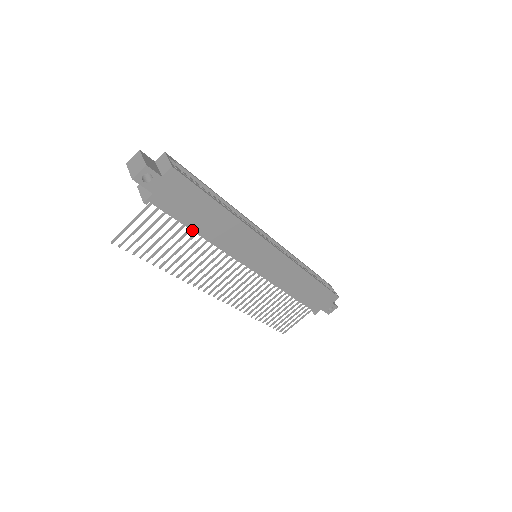
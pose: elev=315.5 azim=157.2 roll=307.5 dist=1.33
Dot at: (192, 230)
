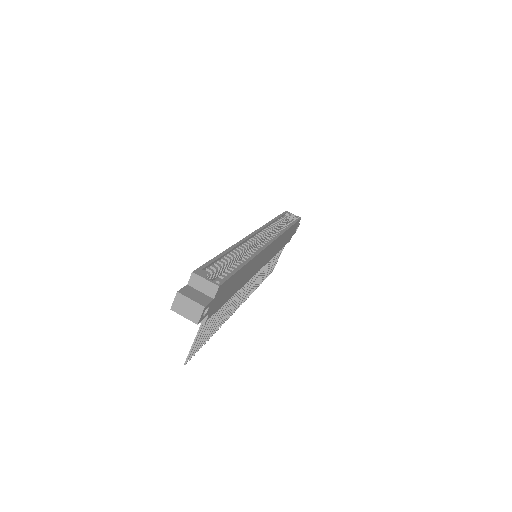
Dot at: occluded
